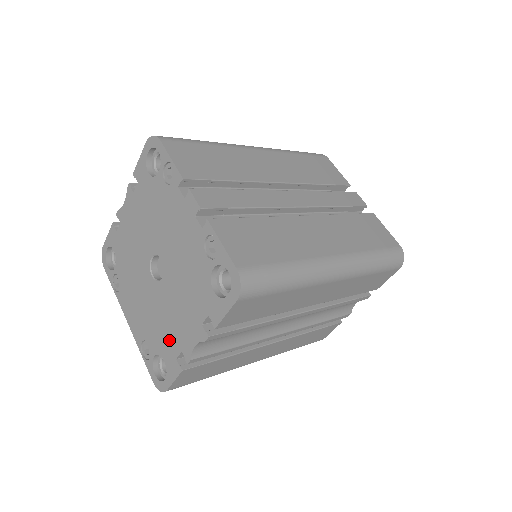
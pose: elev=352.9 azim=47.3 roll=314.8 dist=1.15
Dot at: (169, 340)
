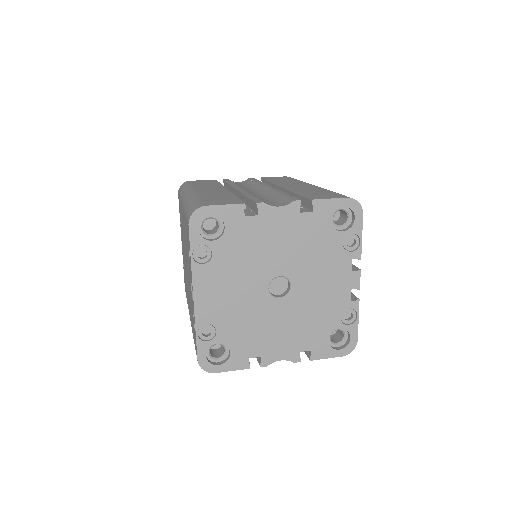
Dot at: (252, 343)
